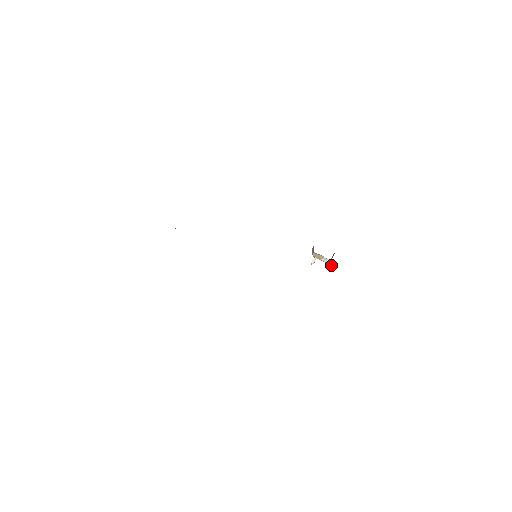
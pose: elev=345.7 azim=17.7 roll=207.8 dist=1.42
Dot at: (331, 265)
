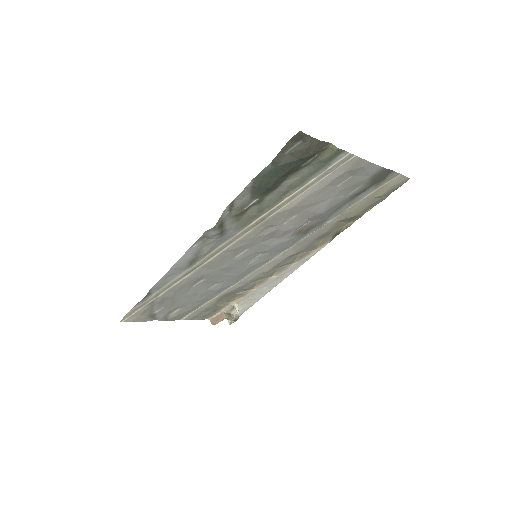
Dot at: occluded
